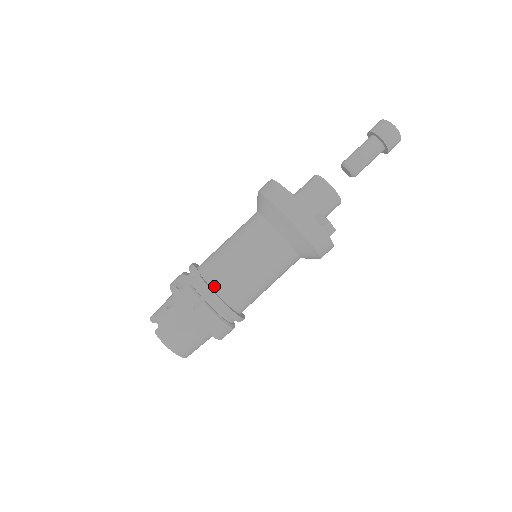
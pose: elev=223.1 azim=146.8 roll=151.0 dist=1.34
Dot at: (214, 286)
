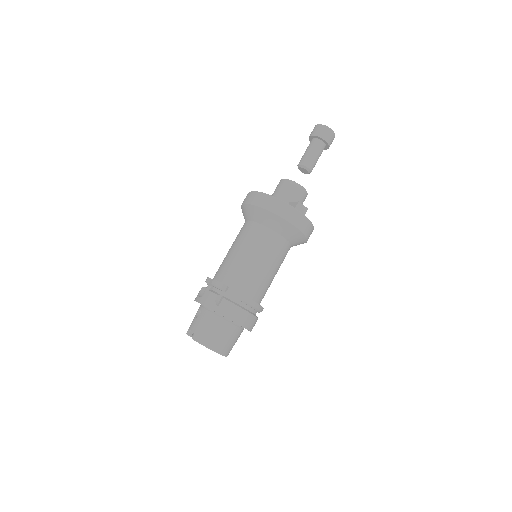
Dot at: (228, 283)
